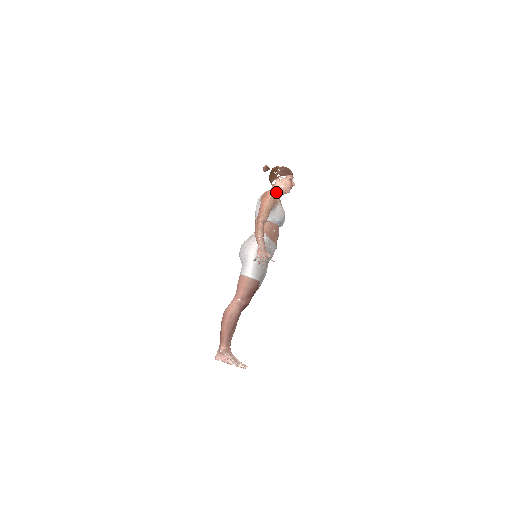
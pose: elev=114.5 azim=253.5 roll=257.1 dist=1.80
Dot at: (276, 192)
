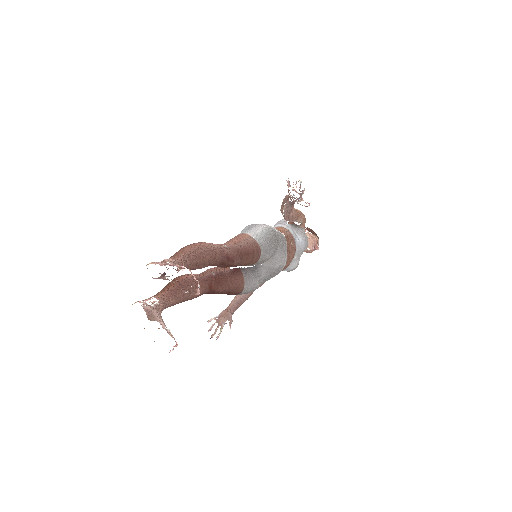
Dot at: occluded
